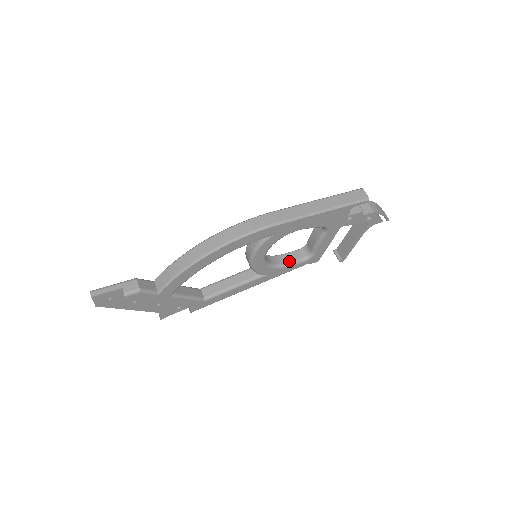
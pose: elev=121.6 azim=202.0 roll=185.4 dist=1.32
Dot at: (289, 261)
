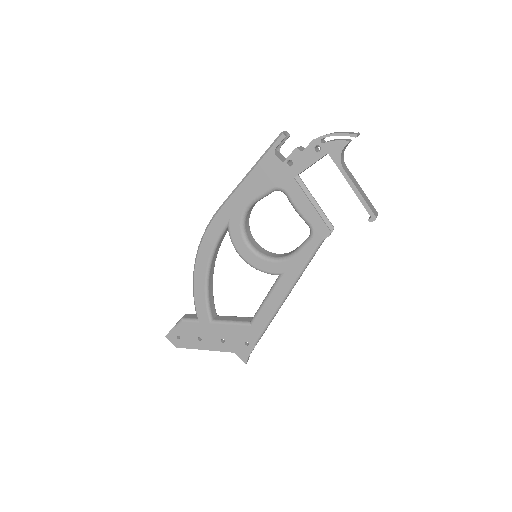
Dot at: (297, 248)
